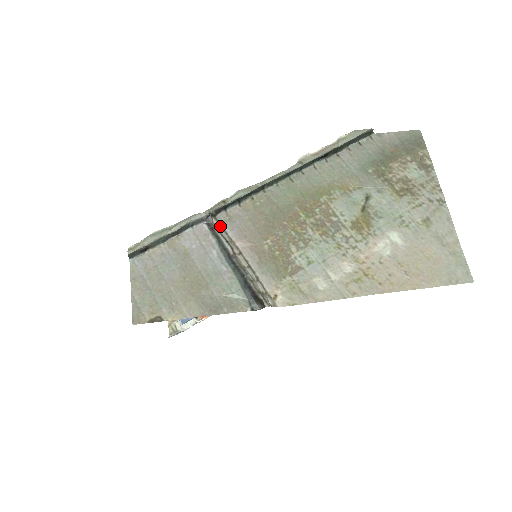
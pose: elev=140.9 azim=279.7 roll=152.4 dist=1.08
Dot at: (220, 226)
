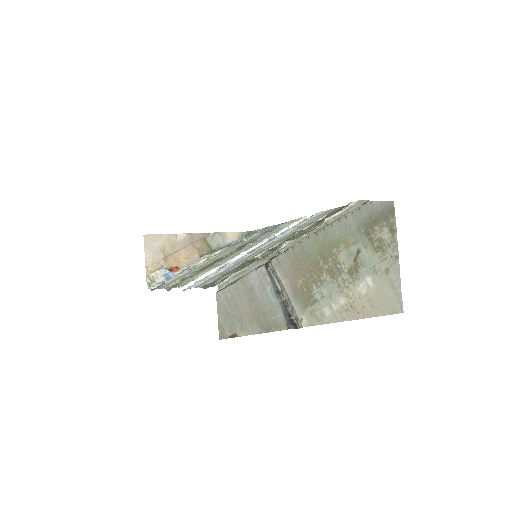
Dot at: (273, 268)
